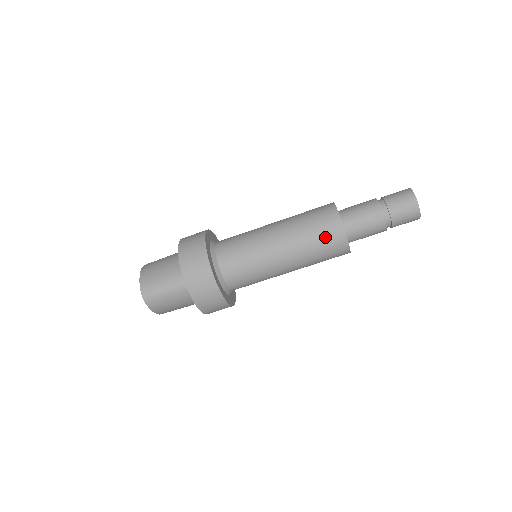
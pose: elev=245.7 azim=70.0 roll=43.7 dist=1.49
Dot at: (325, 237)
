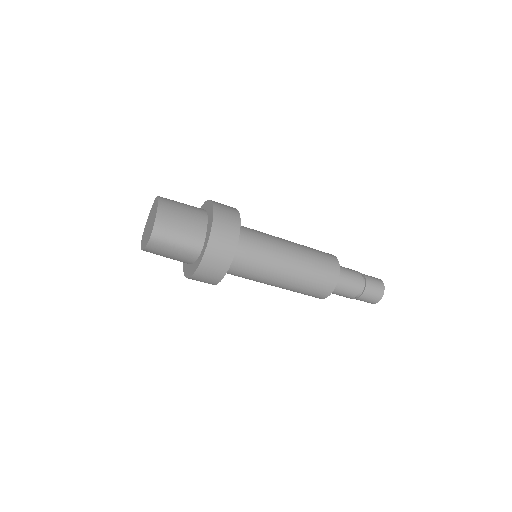
Dot at: (321, 284)
